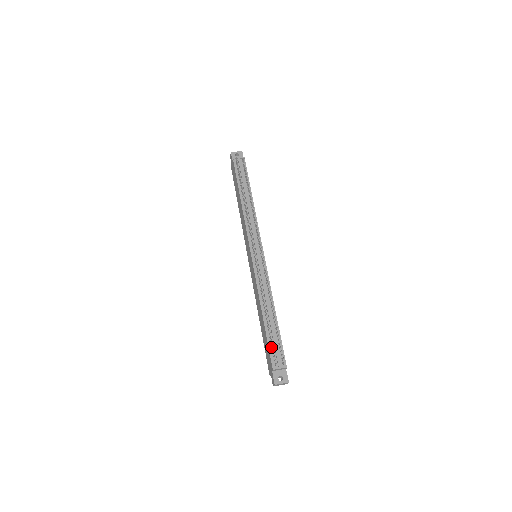
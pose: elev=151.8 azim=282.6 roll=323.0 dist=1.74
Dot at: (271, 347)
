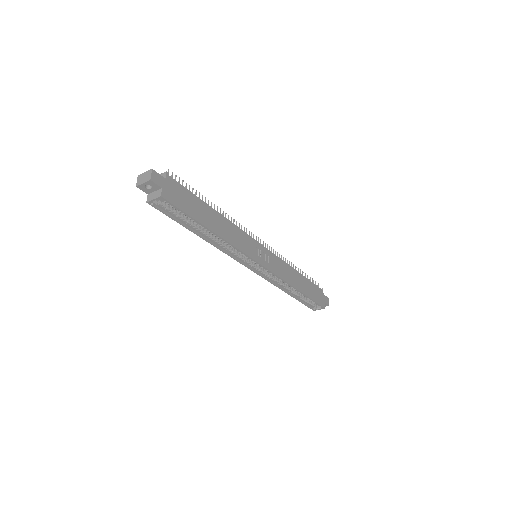
Dot at: occluded
